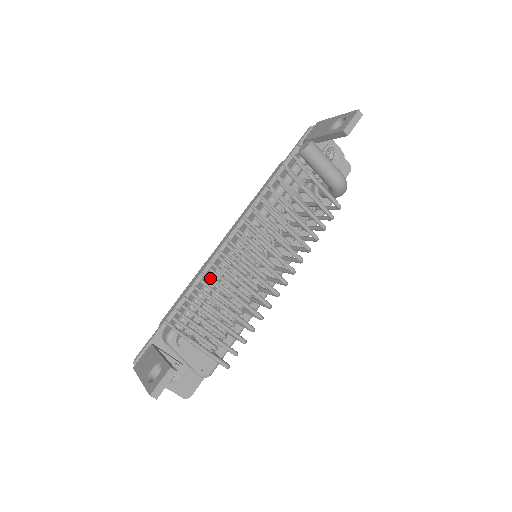
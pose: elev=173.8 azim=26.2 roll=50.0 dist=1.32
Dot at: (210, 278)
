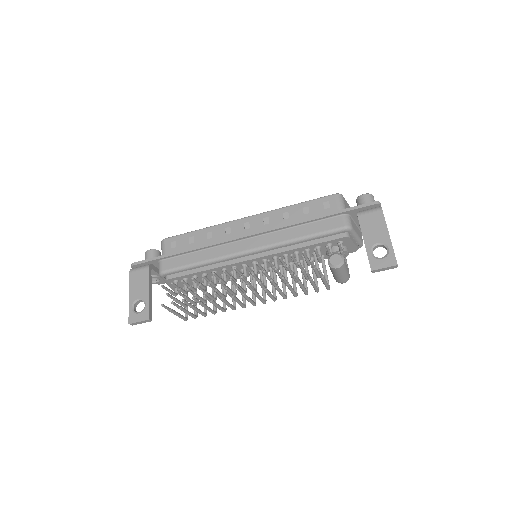
Dot at: (203, 296)
